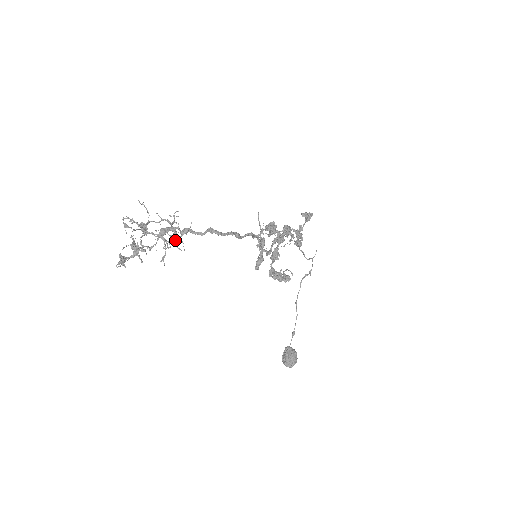
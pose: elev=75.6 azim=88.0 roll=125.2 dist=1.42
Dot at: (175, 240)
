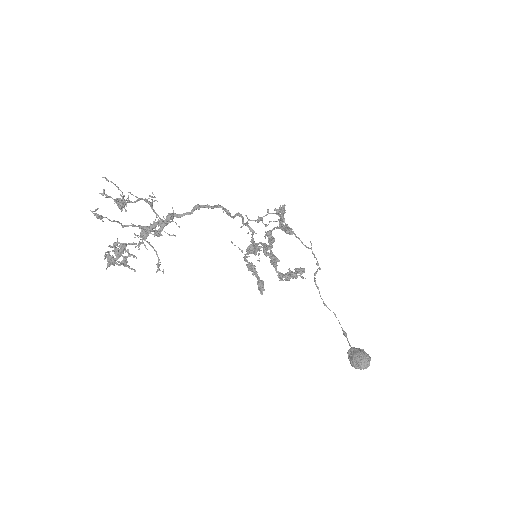
Dot at: (163, 225)
